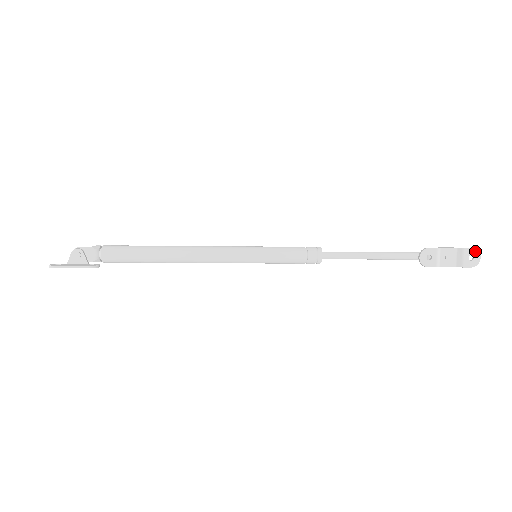
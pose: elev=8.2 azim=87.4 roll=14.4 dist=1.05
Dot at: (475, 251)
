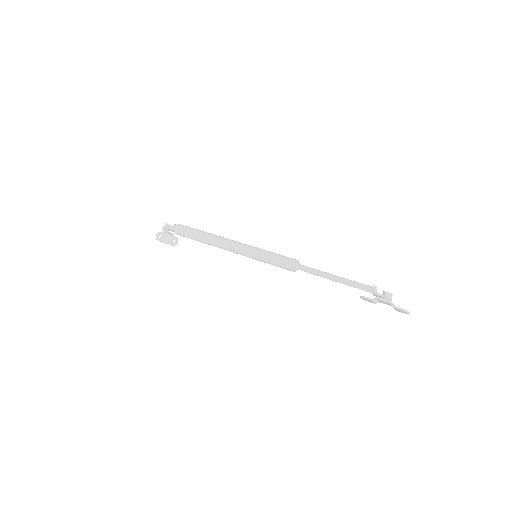
Dot at: (403, 311)
